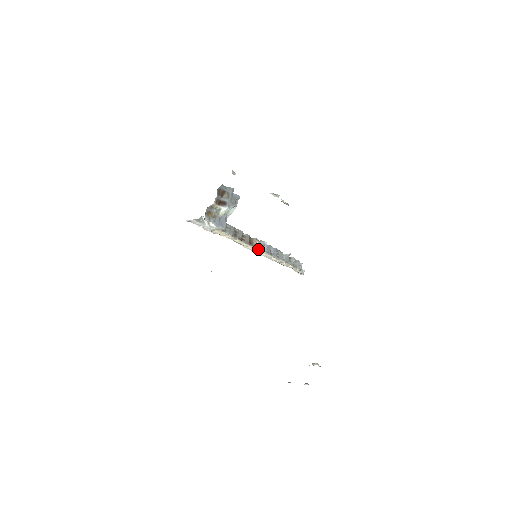
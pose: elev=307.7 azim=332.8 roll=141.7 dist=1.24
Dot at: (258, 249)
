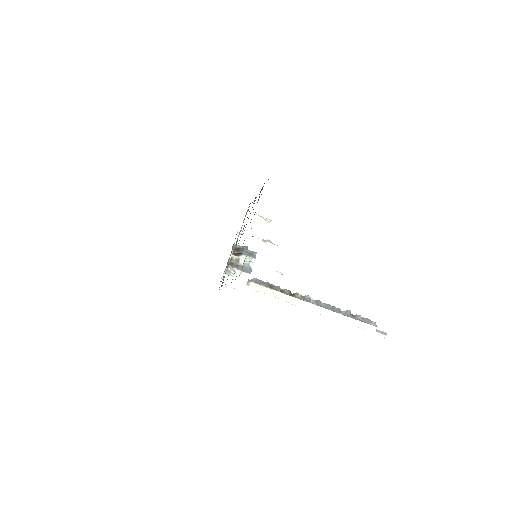
Dot at: (303, 300)
